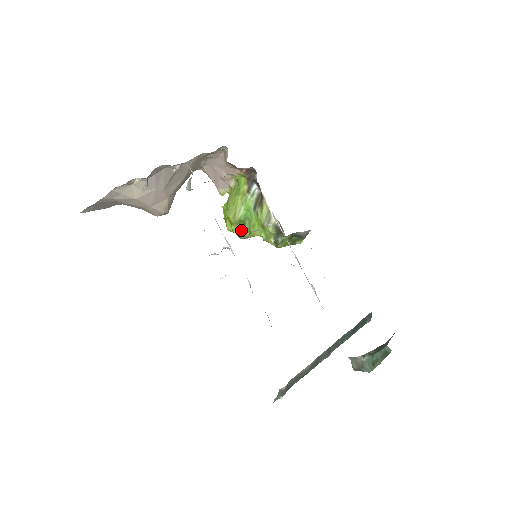
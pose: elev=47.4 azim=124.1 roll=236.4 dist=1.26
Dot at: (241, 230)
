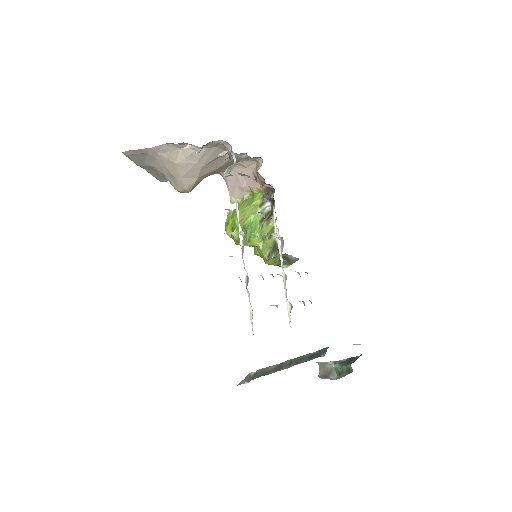
Dot at: occluded
